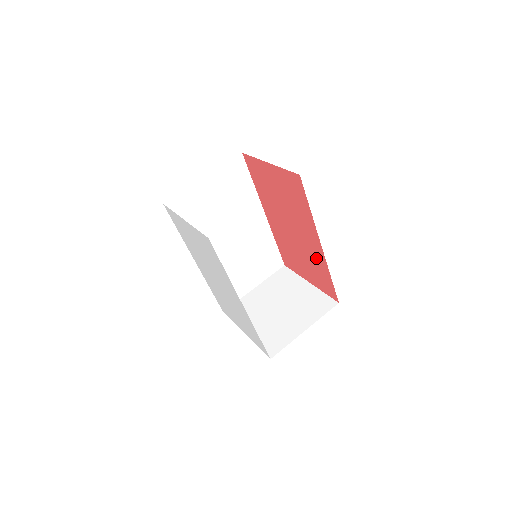
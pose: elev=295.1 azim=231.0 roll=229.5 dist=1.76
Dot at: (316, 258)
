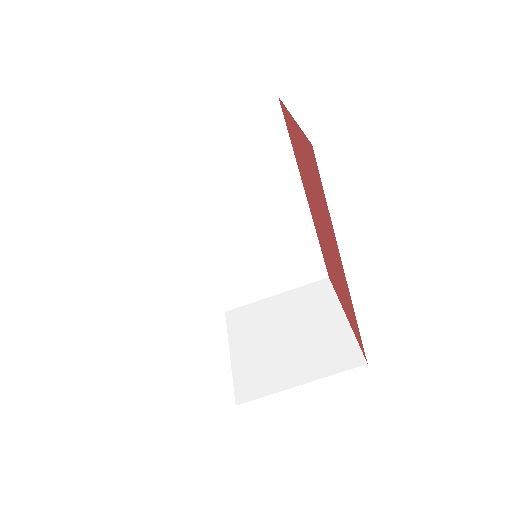
Dot at: (344, 287)
